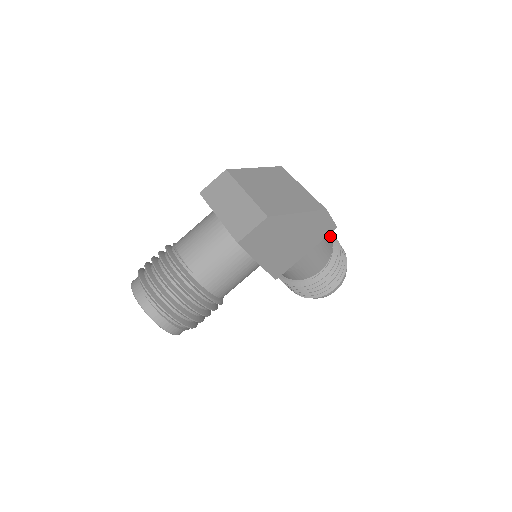
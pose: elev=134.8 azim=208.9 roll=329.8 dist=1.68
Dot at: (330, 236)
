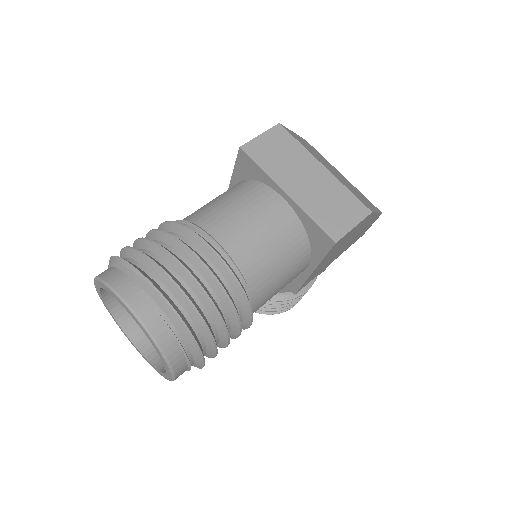
Dot at: occluded
